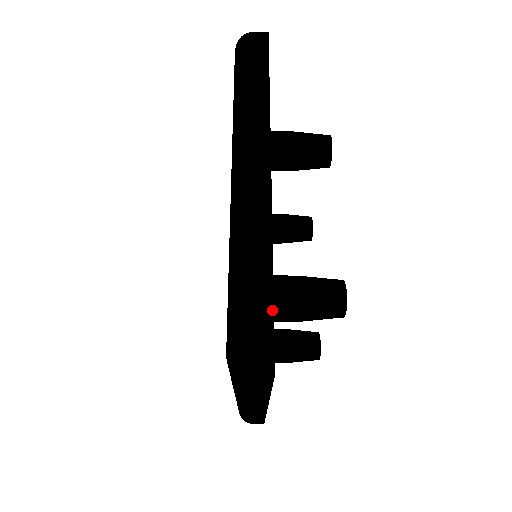
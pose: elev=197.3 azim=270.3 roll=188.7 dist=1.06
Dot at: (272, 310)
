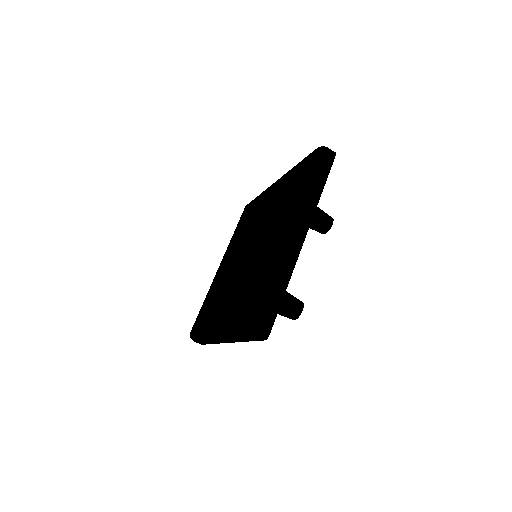
Dot at: occluded
